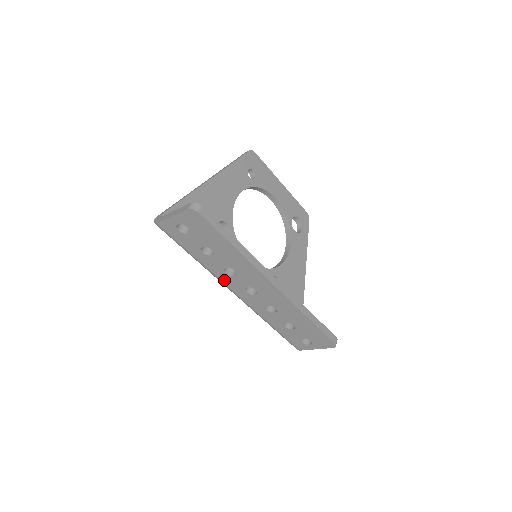
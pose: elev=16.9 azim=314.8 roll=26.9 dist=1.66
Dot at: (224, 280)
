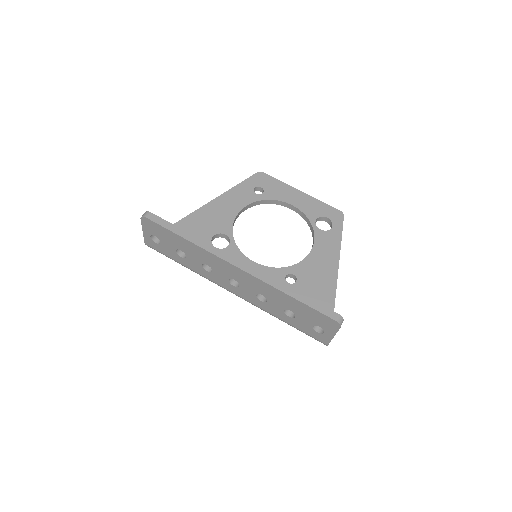
Dot at: (214, 280)
